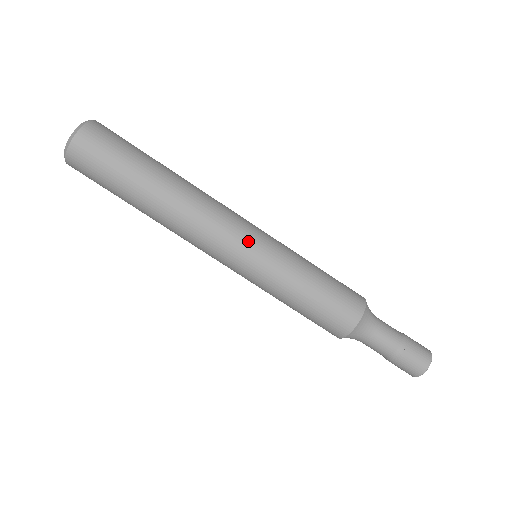
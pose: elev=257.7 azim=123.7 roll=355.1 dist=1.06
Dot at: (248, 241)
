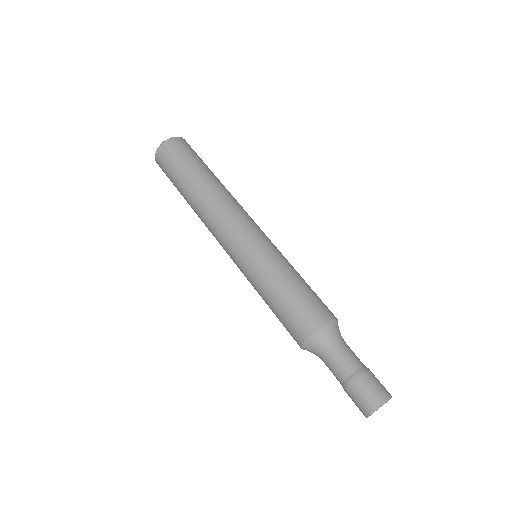
Dot at: occluded
